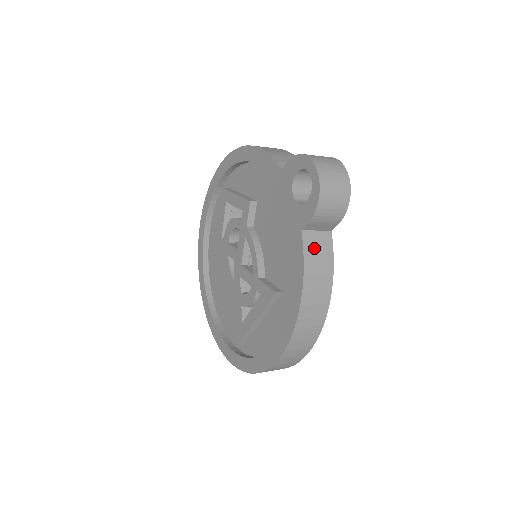
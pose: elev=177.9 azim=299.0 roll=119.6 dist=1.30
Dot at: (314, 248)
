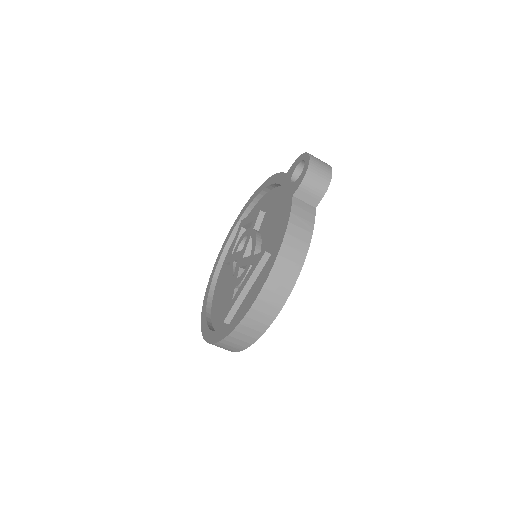
Dot at: (300, 209)
